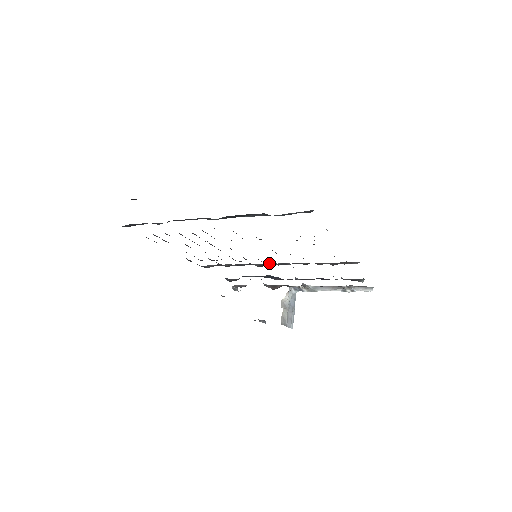
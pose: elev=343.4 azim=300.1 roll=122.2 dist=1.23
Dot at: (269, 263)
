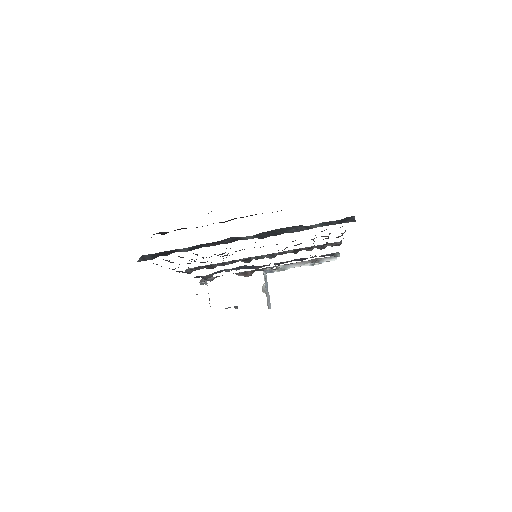
Dot at: occluded
